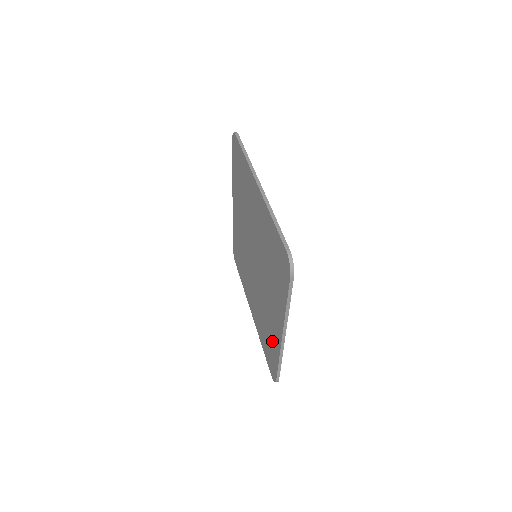
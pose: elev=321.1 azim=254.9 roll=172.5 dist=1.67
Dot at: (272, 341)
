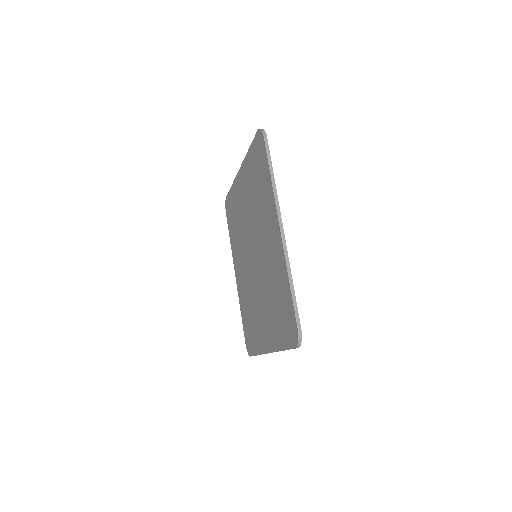
Dot at: (255, 334)
